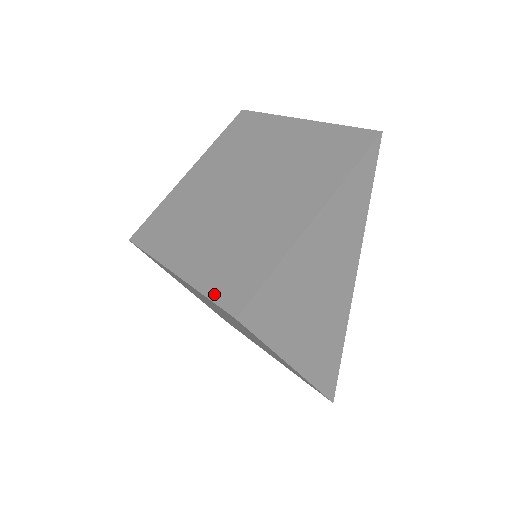
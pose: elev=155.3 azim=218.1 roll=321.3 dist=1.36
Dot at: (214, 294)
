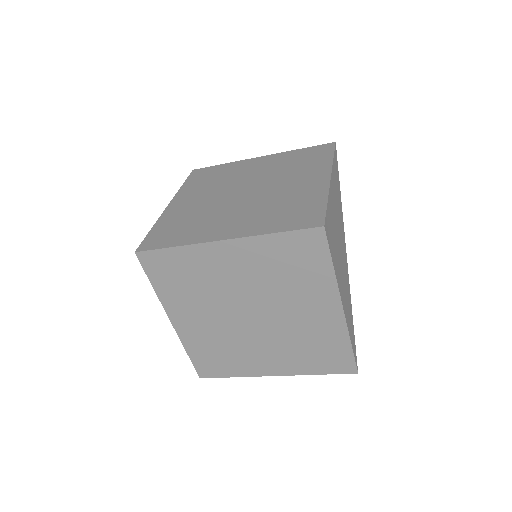
Dot at: (286, 228)
